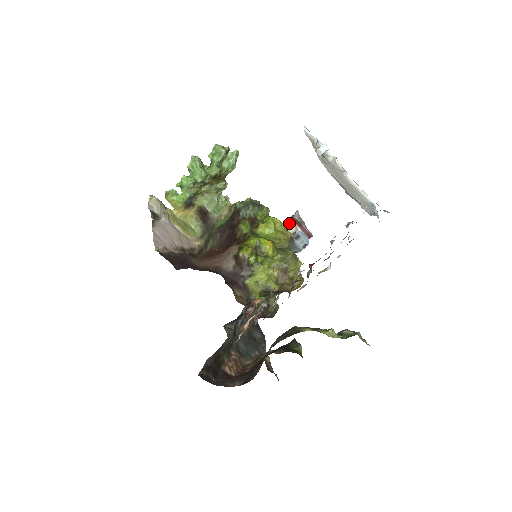
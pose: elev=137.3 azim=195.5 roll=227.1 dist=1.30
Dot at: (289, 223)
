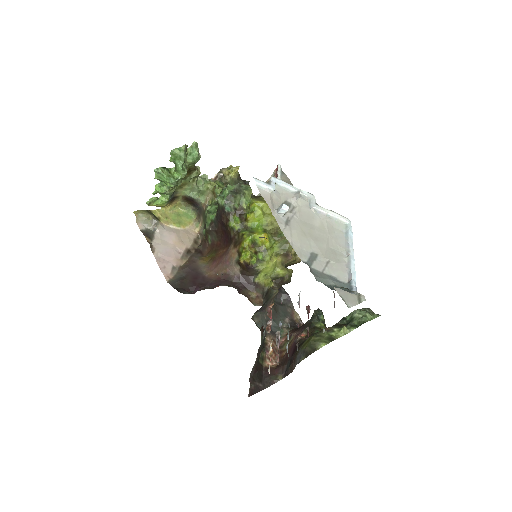
Dot at: occluded
